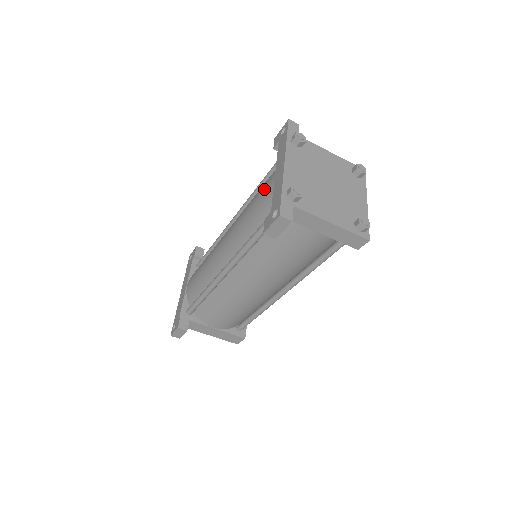
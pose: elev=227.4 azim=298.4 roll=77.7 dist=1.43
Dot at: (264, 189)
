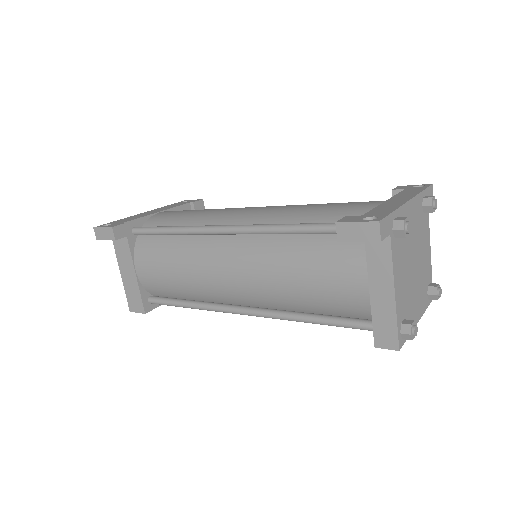
Dot at: (357, 202)
